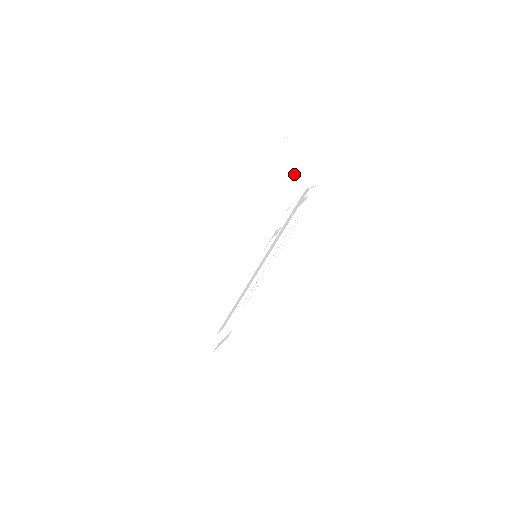
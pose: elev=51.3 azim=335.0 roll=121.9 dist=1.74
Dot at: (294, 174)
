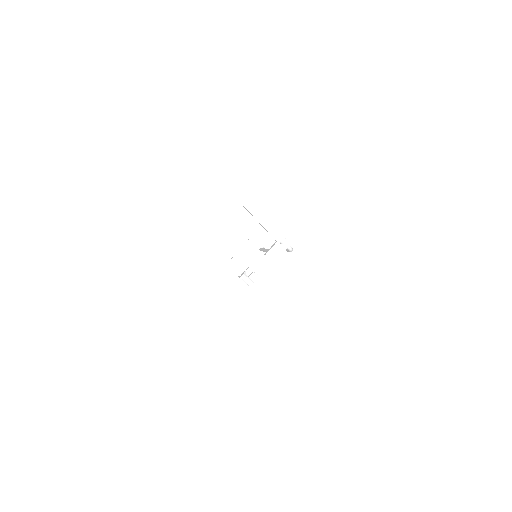
Dot at: (250, 263)
